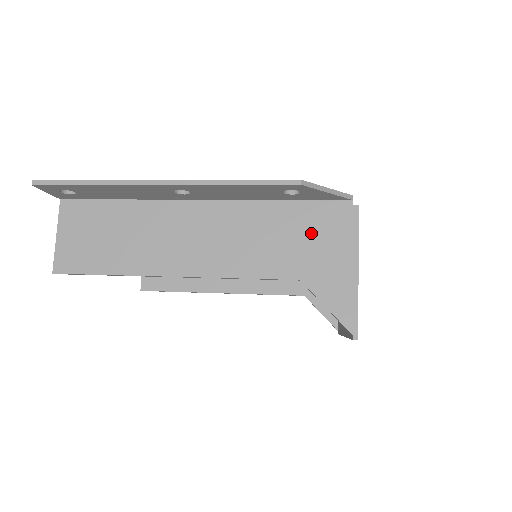
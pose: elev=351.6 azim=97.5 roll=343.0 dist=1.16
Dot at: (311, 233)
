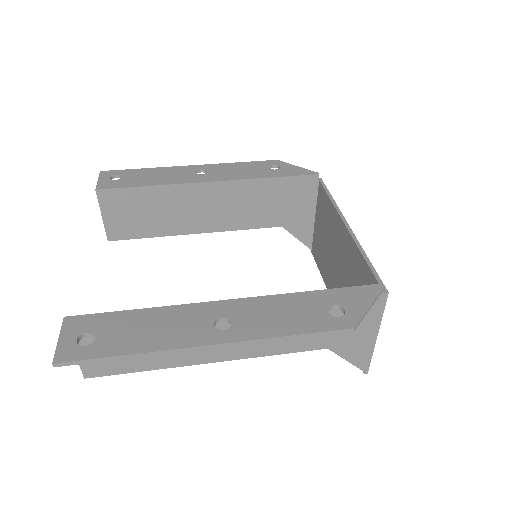
Dot at: occluded
